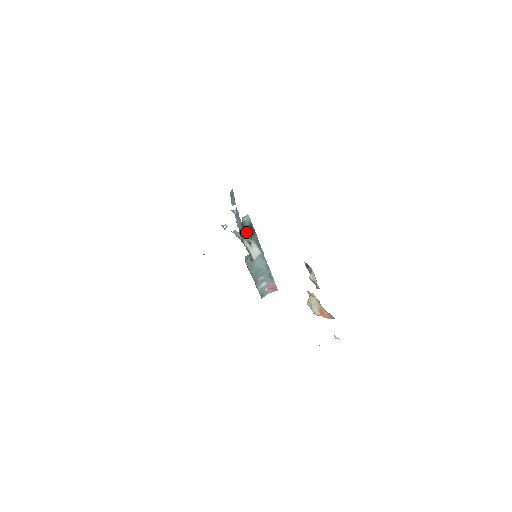
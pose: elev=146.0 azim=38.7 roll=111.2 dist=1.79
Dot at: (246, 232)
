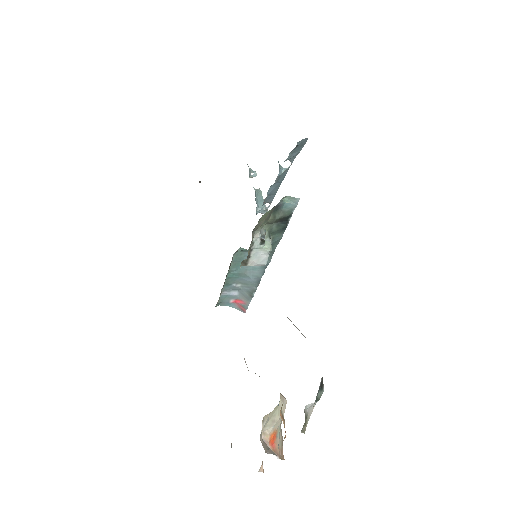
Dot at: (272, 220)
